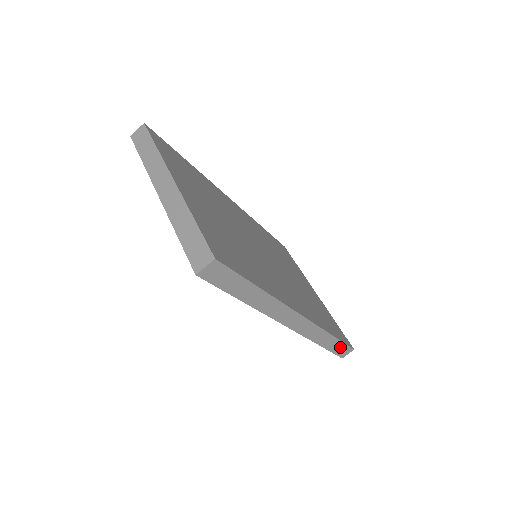
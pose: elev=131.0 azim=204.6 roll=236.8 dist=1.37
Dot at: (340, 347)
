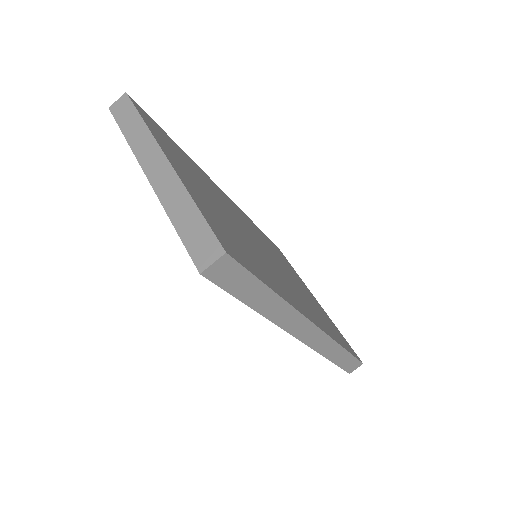
Dot at: (349, 361)
